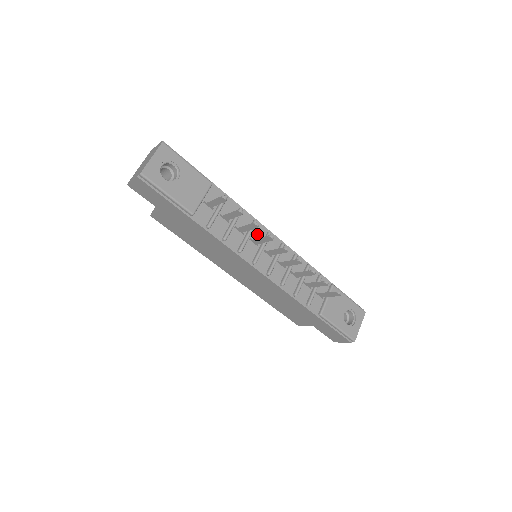
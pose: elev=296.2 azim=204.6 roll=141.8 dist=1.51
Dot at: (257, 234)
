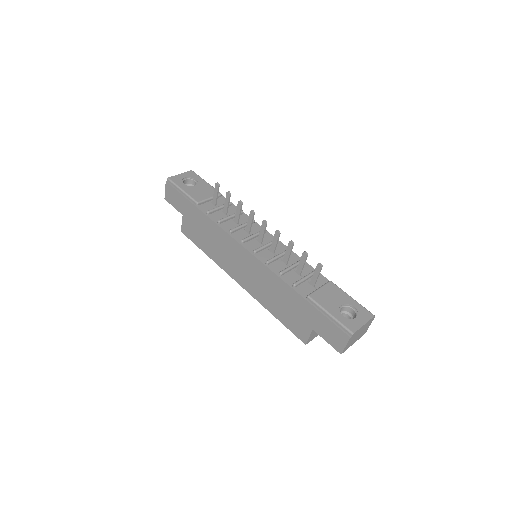
Dot at: (253, 229)
